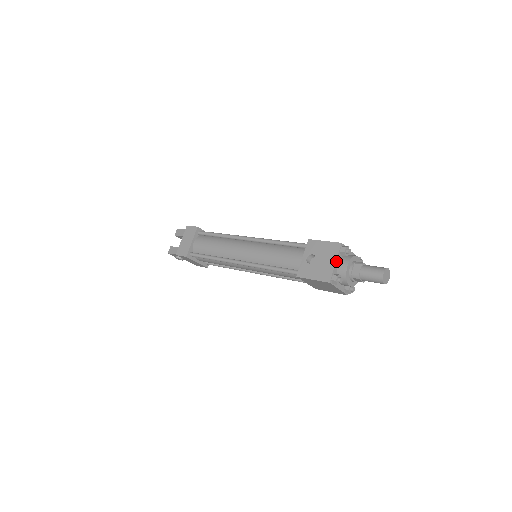
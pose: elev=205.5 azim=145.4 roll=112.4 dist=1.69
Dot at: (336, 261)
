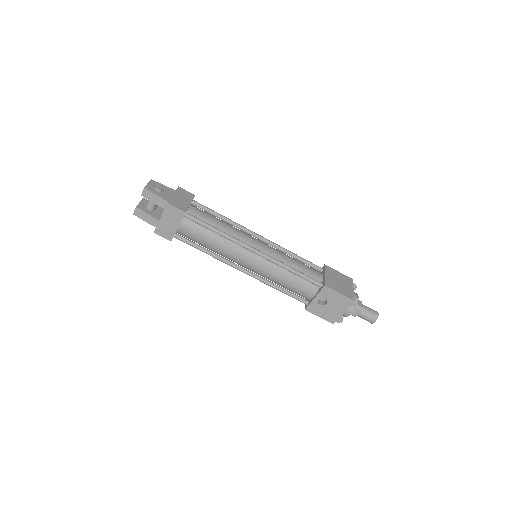
Dot at: occluded
